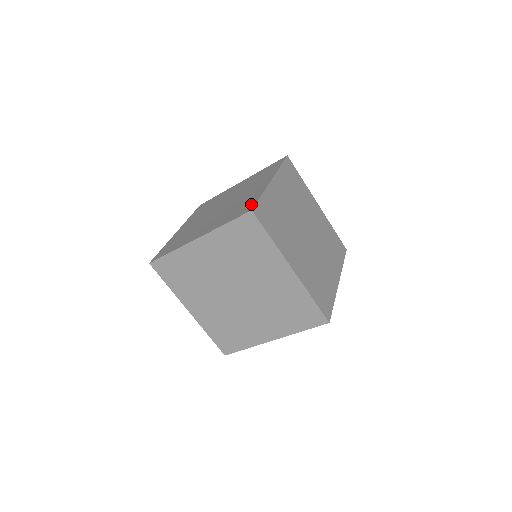
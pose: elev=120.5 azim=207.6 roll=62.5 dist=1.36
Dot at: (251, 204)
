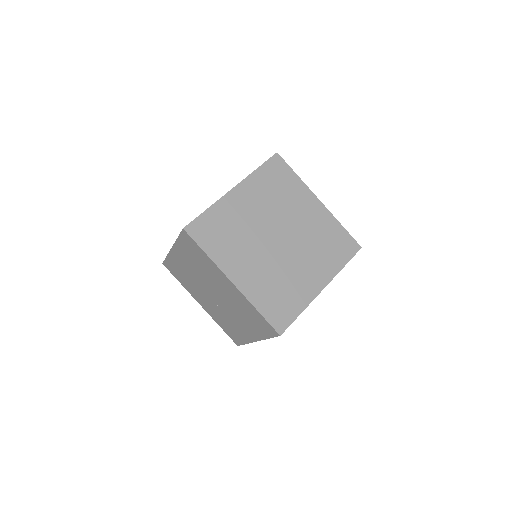
Dot at: occluded
